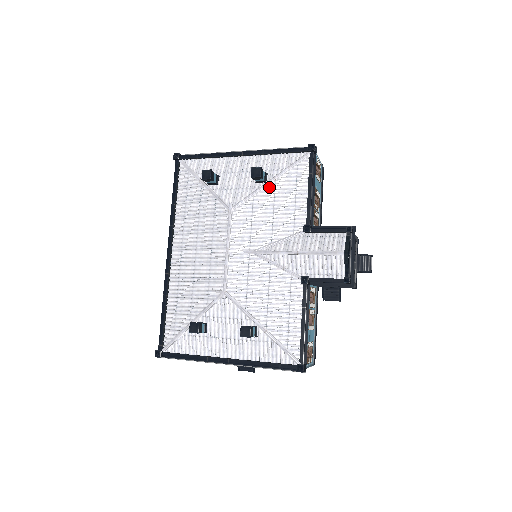
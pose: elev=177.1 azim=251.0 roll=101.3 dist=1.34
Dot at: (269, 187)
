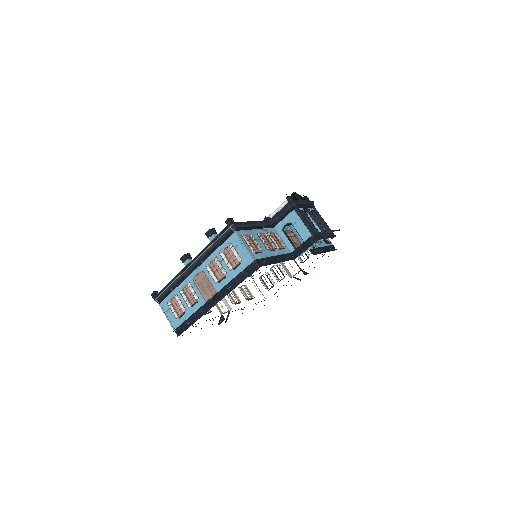
Dot at: occluded
